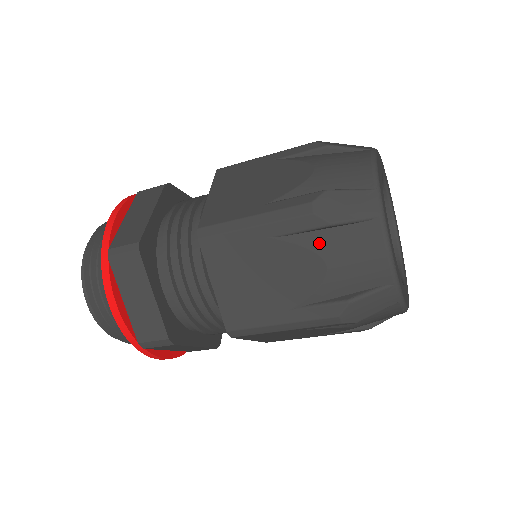
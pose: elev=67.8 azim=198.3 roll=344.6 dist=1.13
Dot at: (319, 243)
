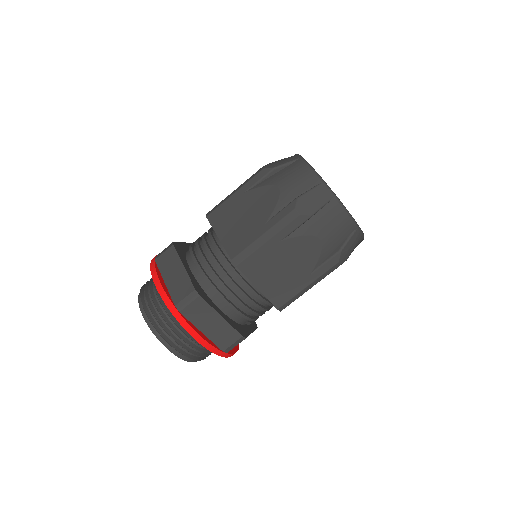
Dot at: (271, 180)
